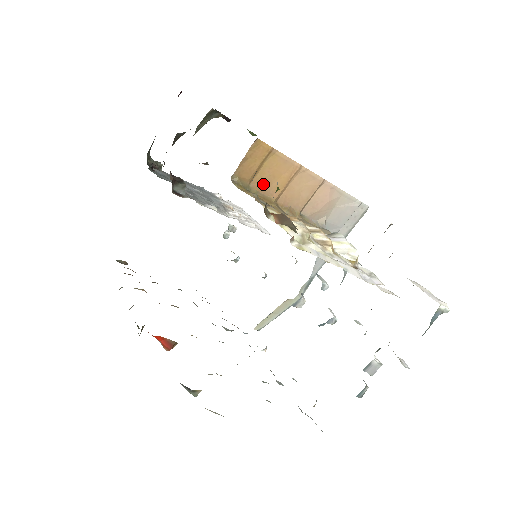
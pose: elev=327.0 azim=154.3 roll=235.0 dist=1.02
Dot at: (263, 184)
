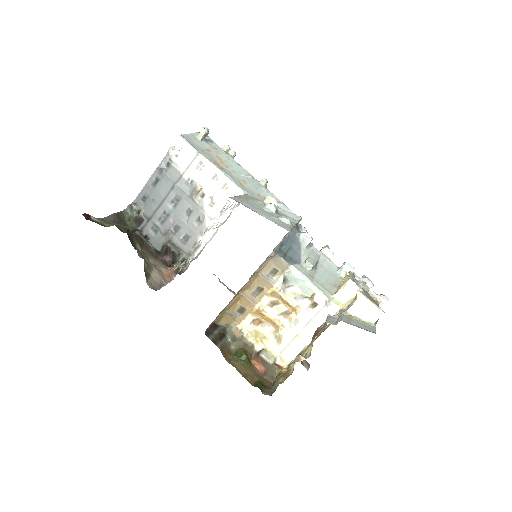
Dot at: (226, 306)
